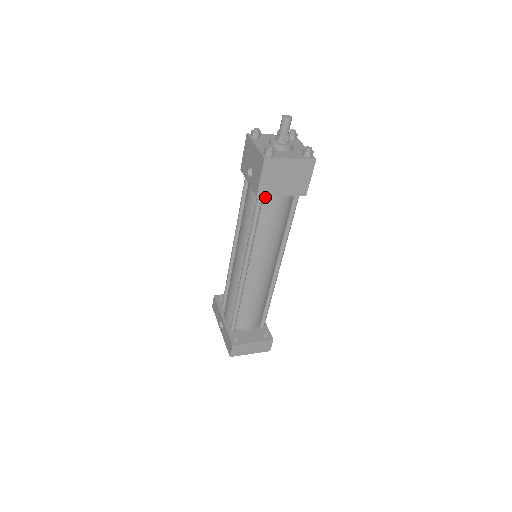
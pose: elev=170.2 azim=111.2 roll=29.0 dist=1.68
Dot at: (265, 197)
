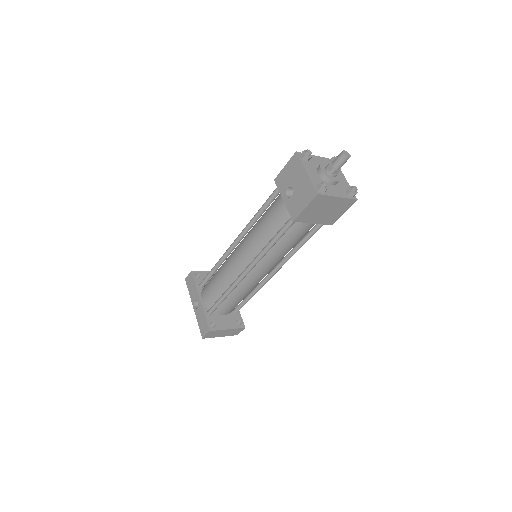
Dot at: occluded
